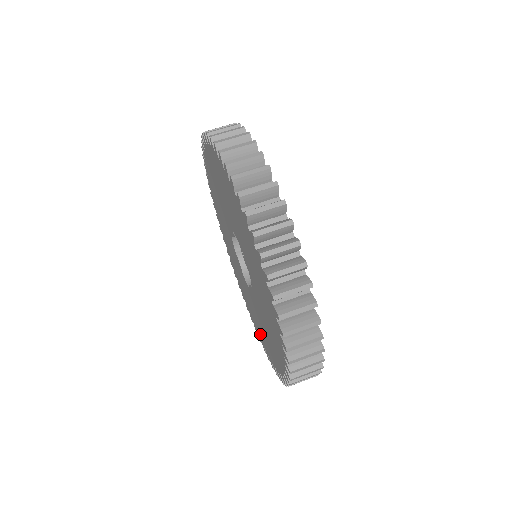
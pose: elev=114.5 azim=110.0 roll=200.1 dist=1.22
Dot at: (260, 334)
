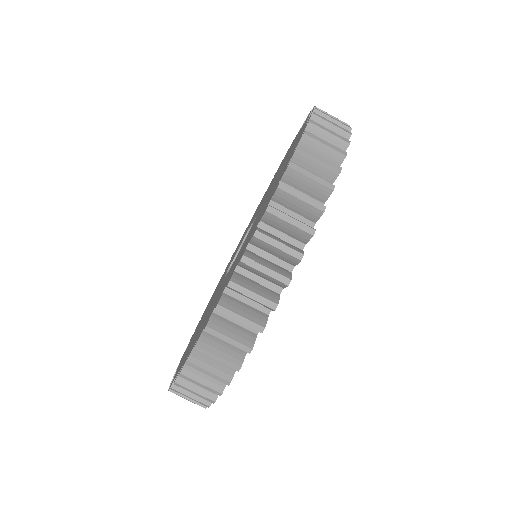
Dot at: (254, 214)
